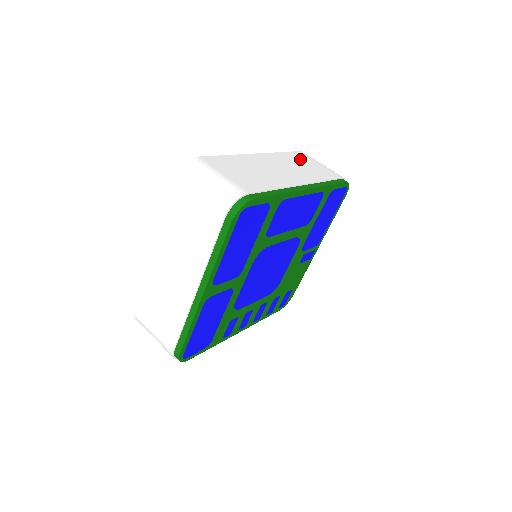
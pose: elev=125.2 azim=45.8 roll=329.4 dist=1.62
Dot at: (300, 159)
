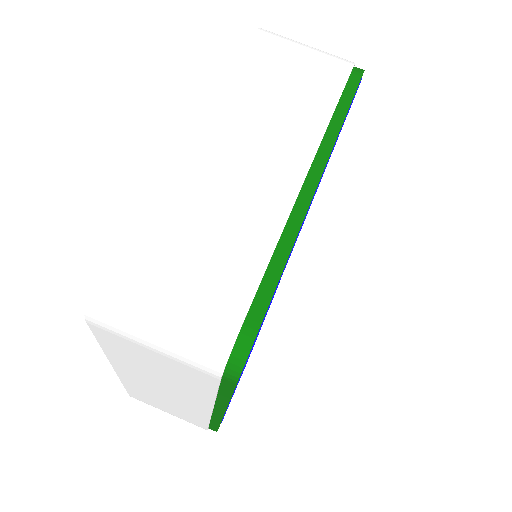
Dot at: (267, 67)
